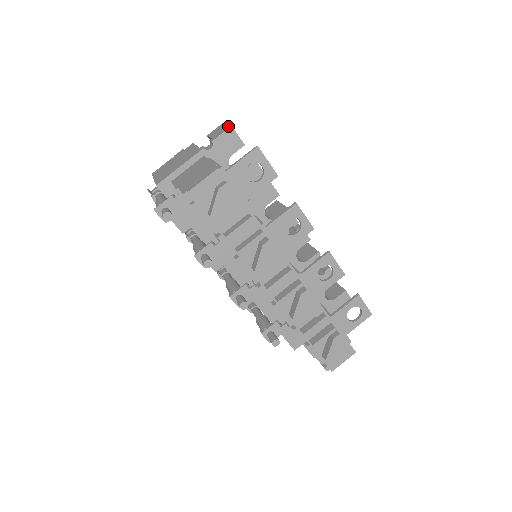
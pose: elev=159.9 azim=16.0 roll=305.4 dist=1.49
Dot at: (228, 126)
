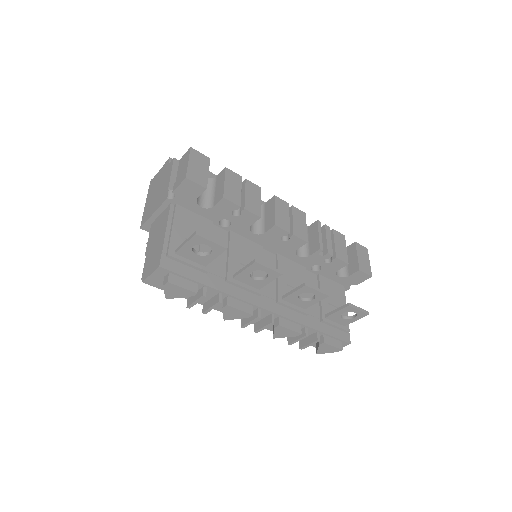
Dot at: (185, 173)
